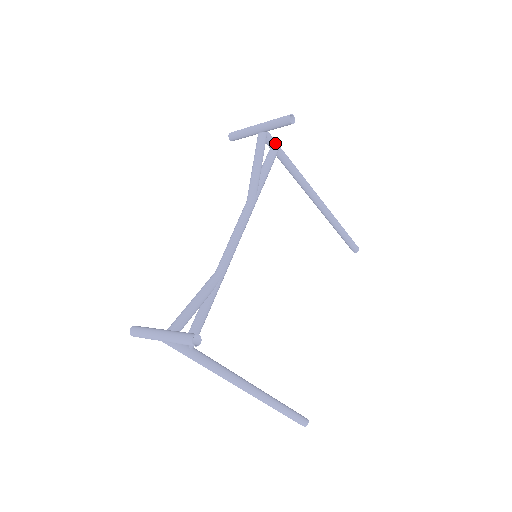
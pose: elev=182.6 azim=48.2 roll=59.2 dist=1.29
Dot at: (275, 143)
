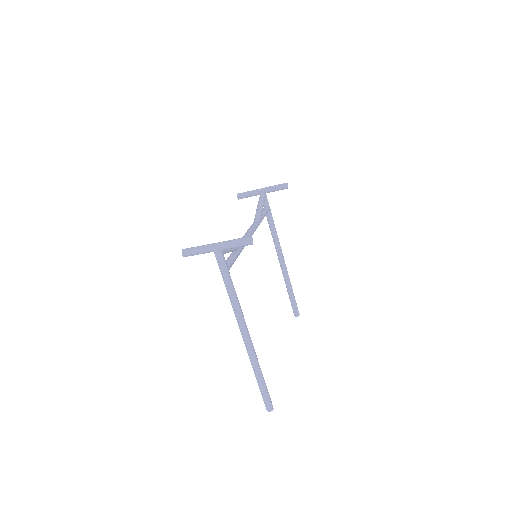
Dot at: occluded
